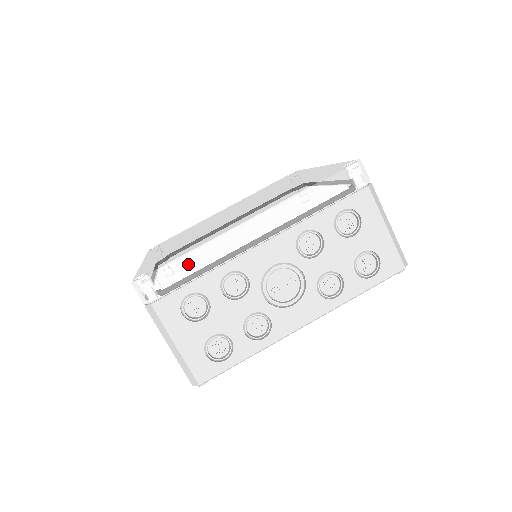
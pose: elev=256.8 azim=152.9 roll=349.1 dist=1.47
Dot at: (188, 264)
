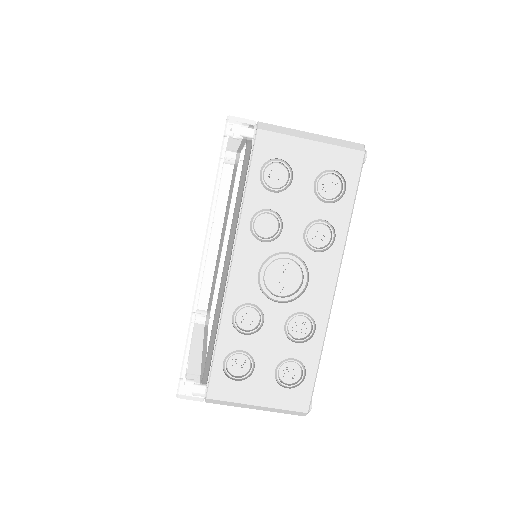
Dot at: (197, 344)
